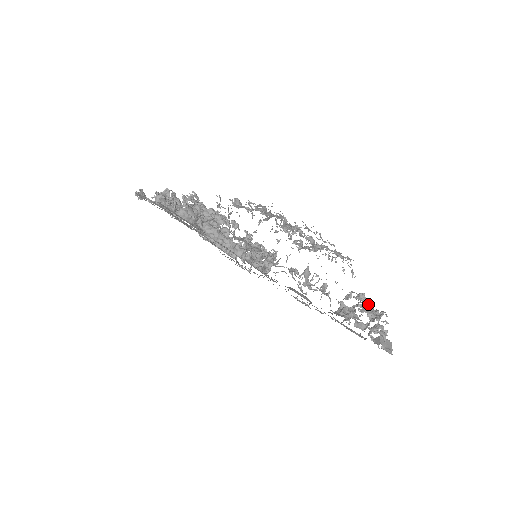
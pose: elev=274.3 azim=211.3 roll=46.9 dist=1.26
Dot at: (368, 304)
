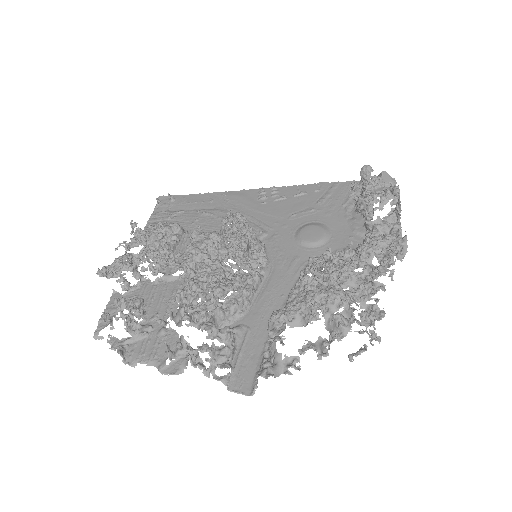
Dot at: (378, 195)
